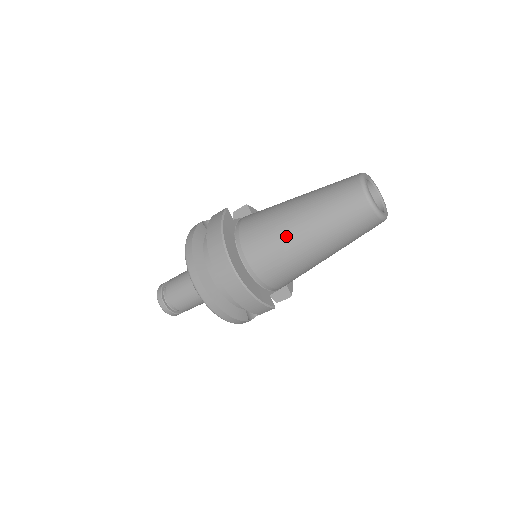
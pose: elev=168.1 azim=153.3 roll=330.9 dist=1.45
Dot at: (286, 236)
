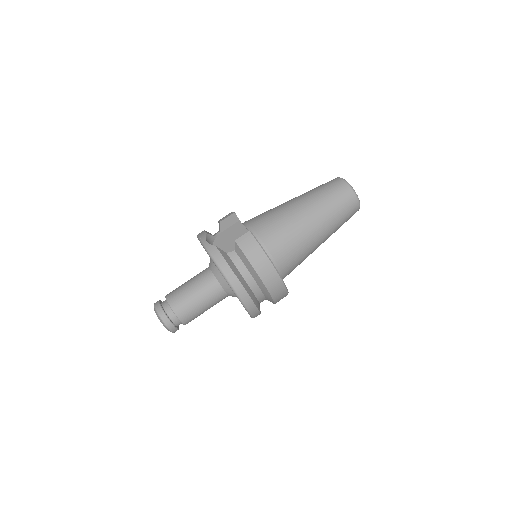
Dot at: (309, 243)
